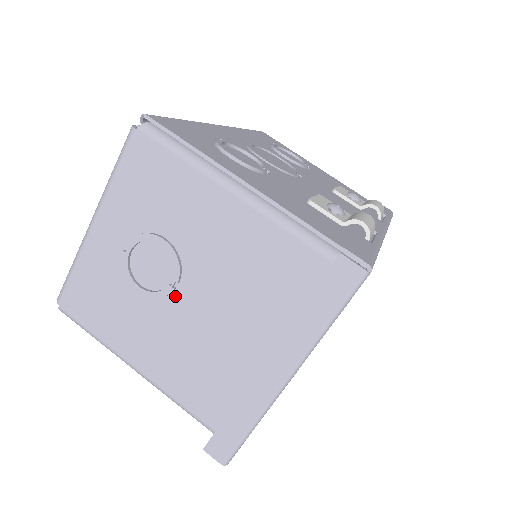
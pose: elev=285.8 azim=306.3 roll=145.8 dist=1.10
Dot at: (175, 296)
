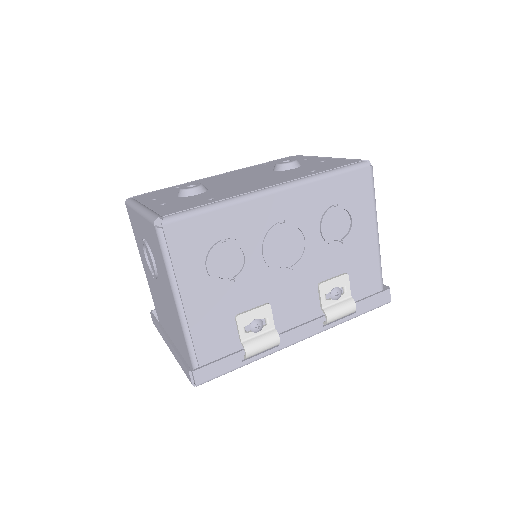
Dot at: occluded
